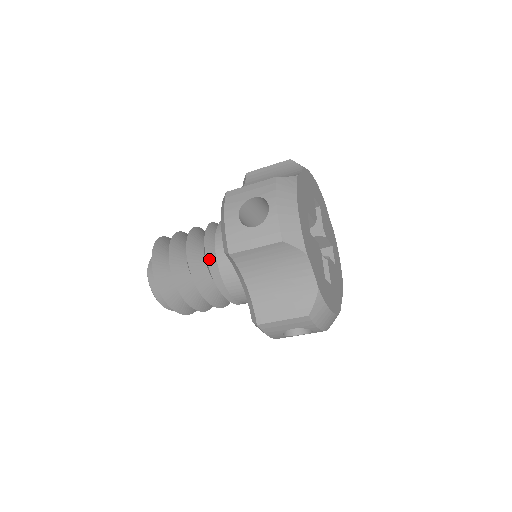
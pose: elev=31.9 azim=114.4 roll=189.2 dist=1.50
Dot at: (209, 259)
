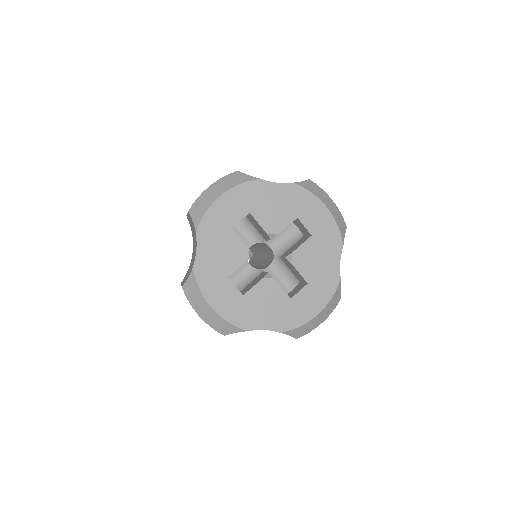
Dot at: occluded
